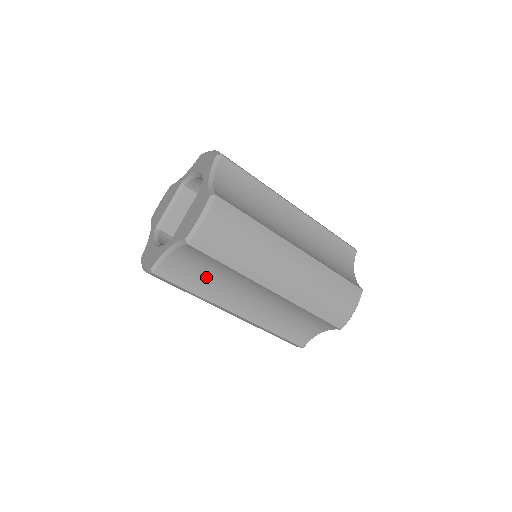
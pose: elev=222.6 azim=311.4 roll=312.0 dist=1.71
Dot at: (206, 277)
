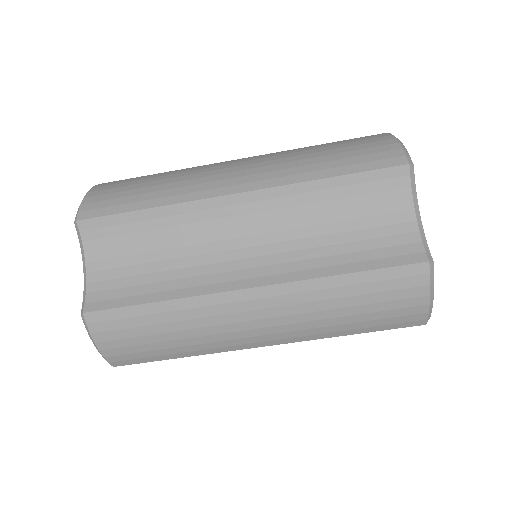
Dot at: occluded
